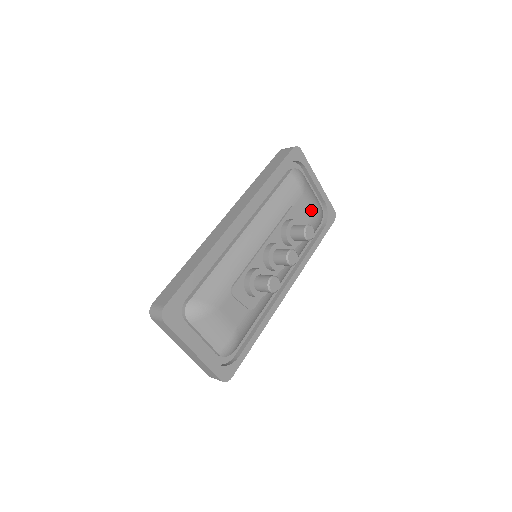
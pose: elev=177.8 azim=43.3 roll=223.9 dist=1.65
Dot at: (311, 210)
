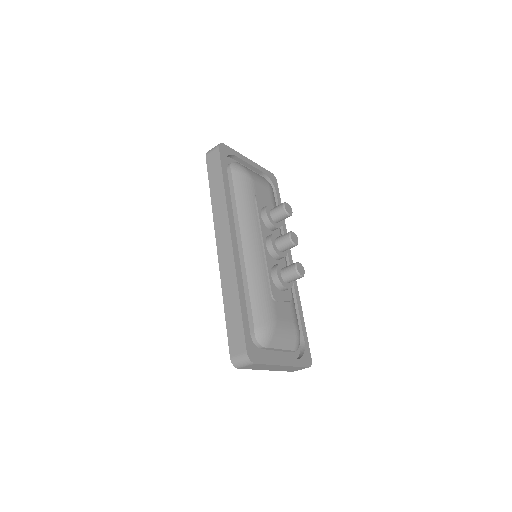
Dot at: (265, 188)
